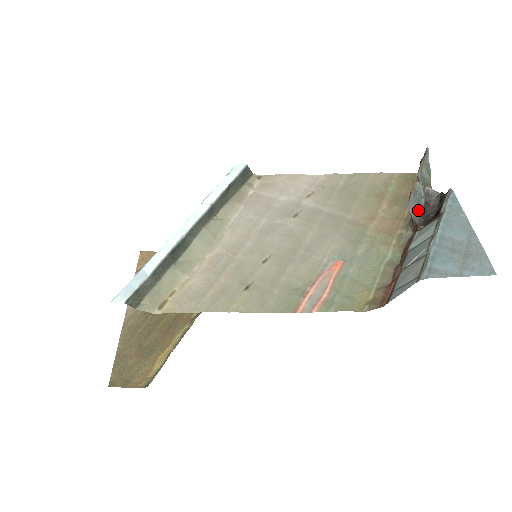
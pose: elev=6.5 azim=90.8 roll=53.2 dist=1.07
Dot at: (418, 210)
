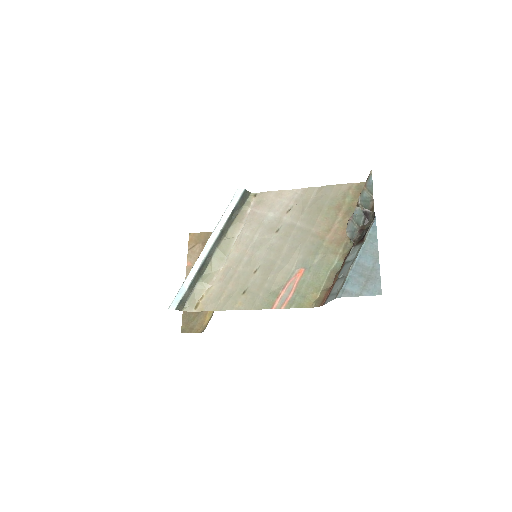
Dot at: (357, 228)
